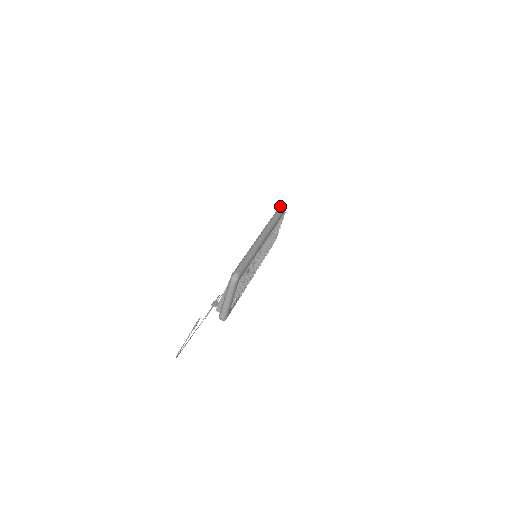
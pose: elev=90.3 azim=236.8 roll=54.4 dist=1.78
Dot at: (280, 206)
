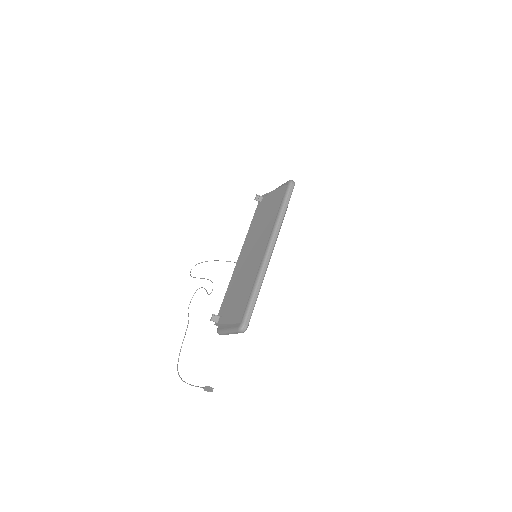
Dot at: (288, 190)
